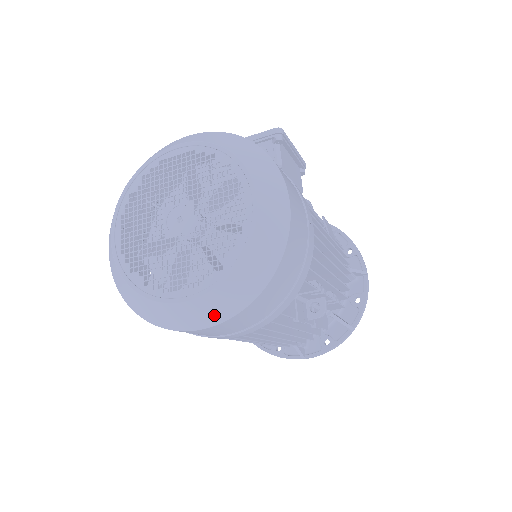
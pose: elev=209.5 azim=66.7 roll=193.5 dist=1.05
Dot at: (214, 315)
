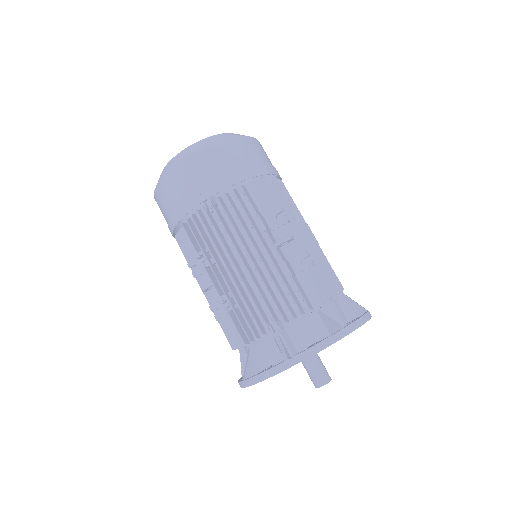
Dot at: (194, 149)
